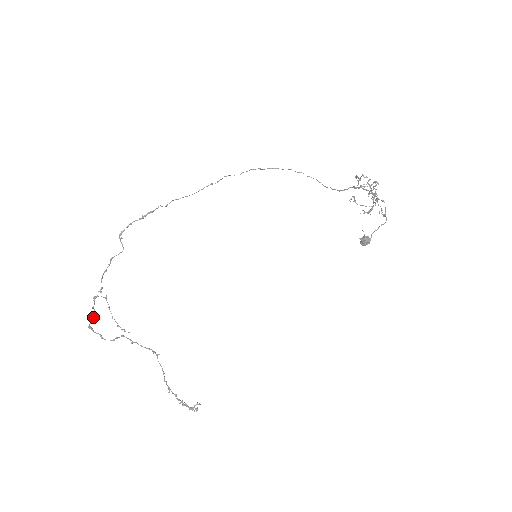
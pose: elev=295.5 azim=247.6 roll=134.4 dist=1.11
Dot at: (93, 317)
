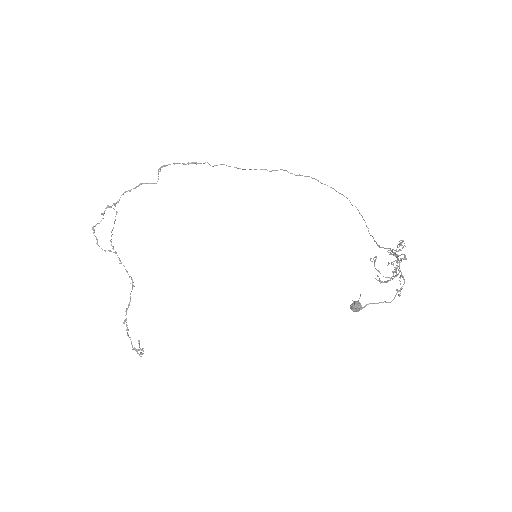
Dot at: occluded
